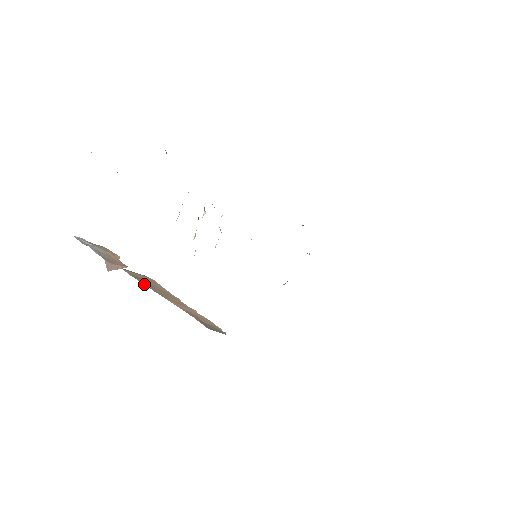
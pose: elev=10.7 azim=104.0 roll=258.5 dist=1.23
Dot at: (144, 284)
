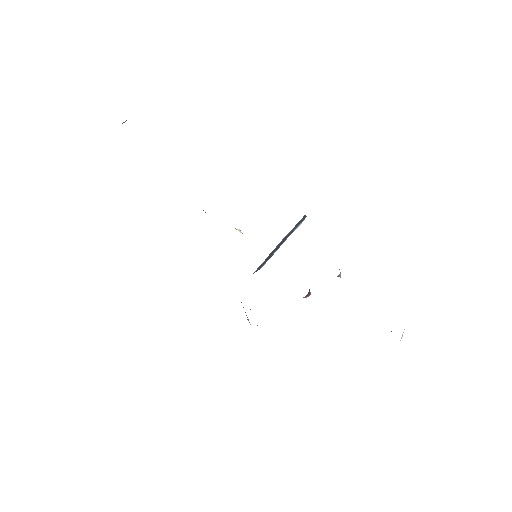
Dot at: occluded
